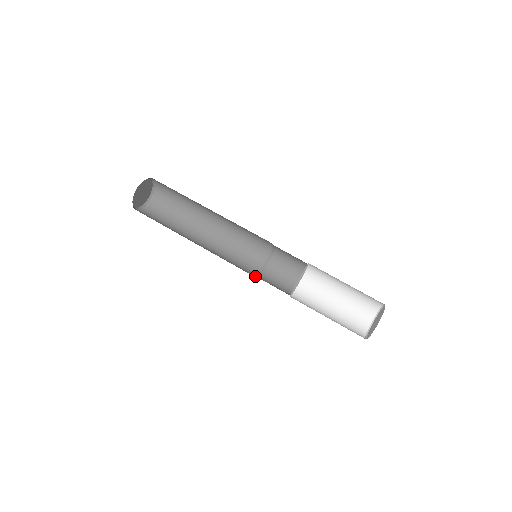
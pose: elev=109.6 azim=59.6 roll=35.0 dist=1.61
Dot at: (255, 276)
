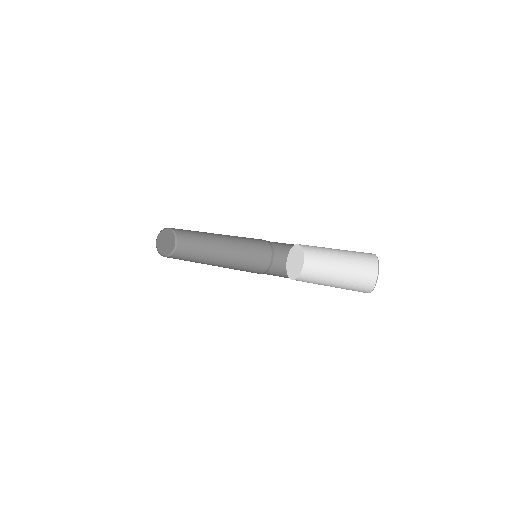
Dot at: occluded
